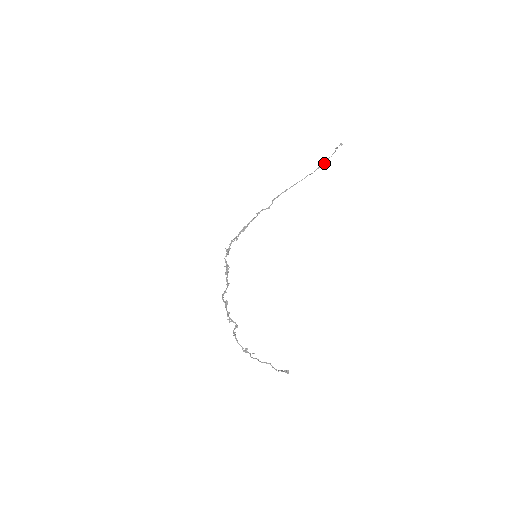
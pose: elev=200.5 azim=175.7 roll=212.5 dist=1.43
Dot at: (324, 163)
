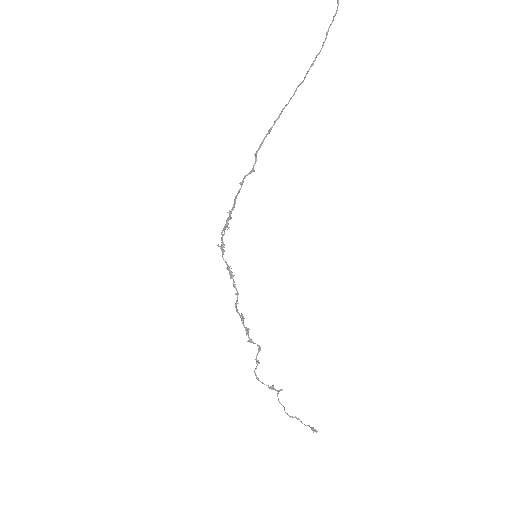
Dot at: occluded
